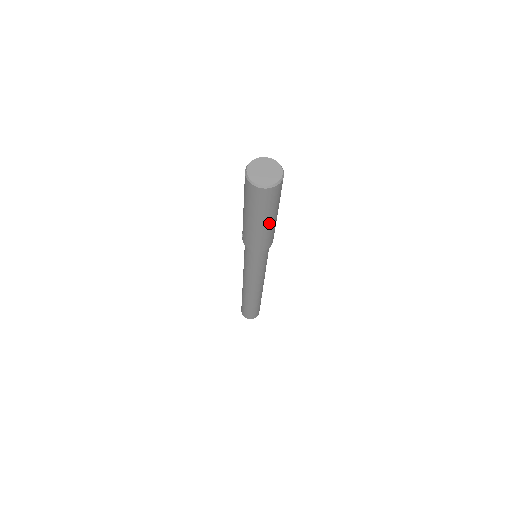
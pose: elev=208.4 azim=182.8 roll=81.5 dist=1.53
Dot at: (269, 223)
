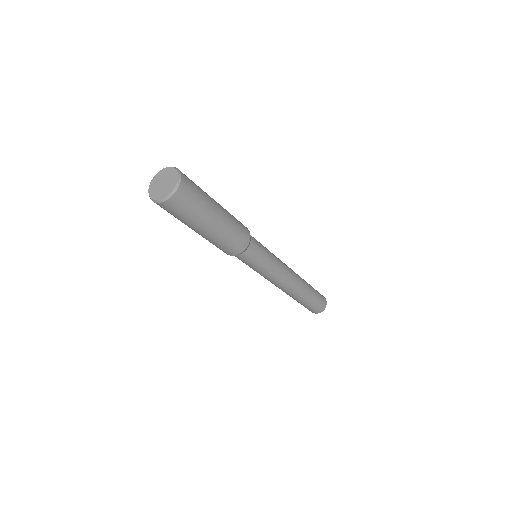
Dot at: (218, 220)
